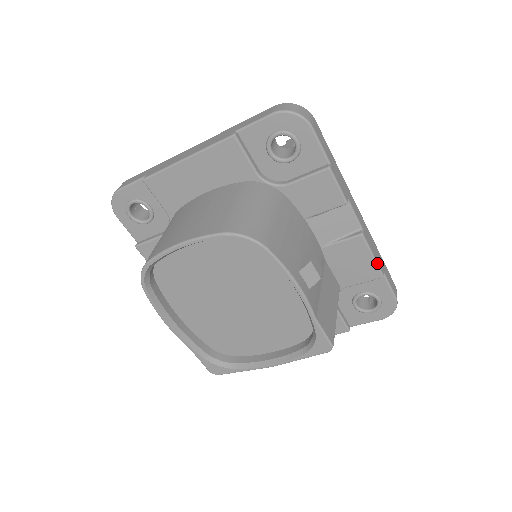
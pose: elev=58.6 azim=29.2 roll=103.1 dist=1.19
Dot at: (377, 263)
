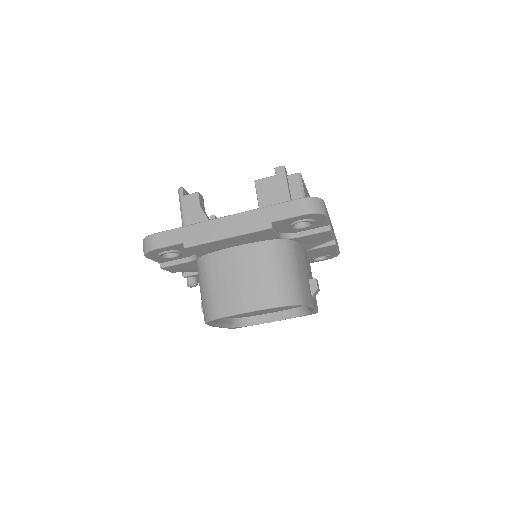
Dot at: (338, 250)
